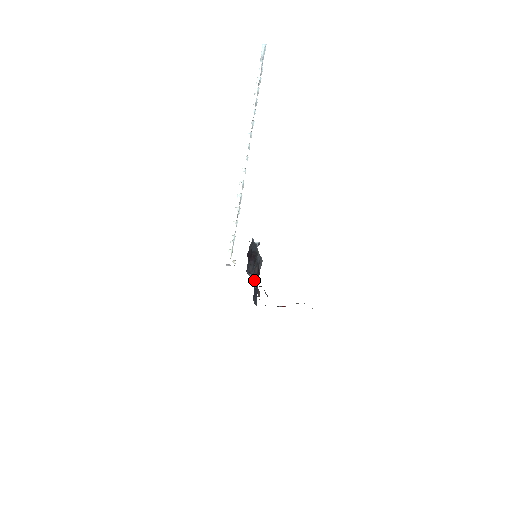
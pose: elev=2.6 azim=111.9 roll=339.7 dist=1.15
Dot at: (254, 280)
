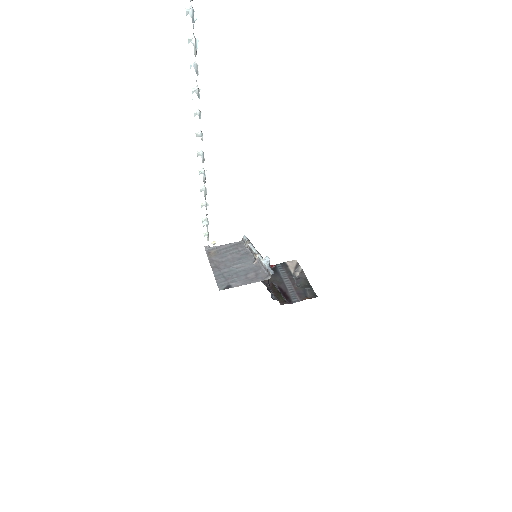
Dot at: (267, 286)
